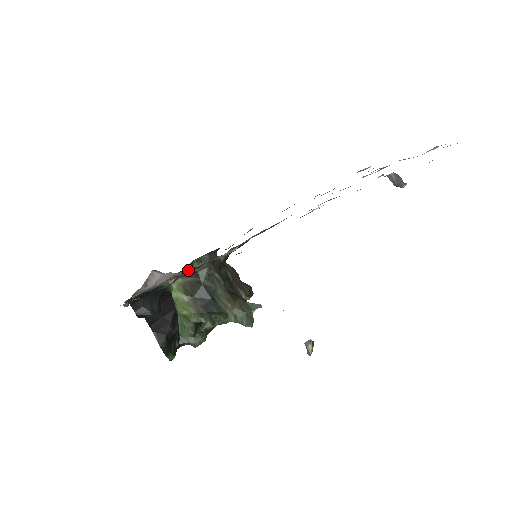
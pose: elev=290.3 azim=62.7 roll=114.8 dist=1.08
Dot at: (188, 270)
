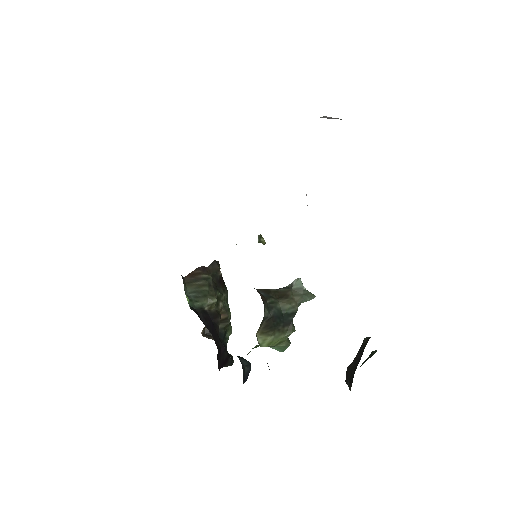
Dot at: occluded
